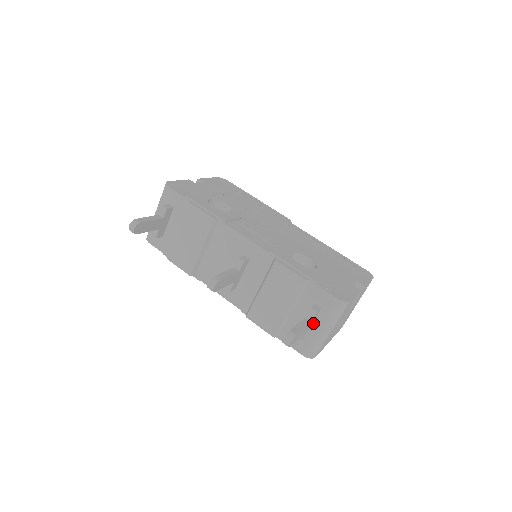
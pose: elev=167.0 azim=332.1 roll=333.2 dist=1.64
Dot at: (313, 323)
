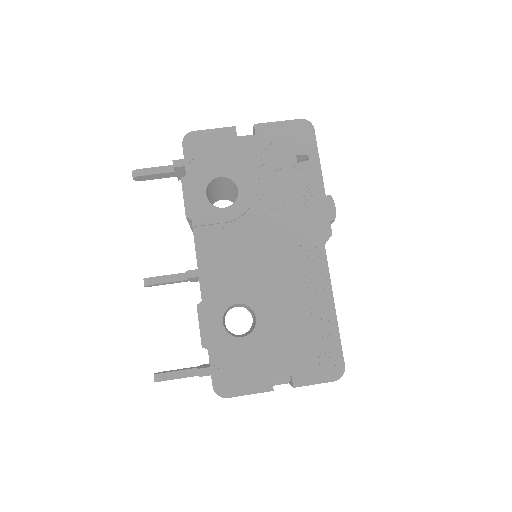
Dot at: occluded
